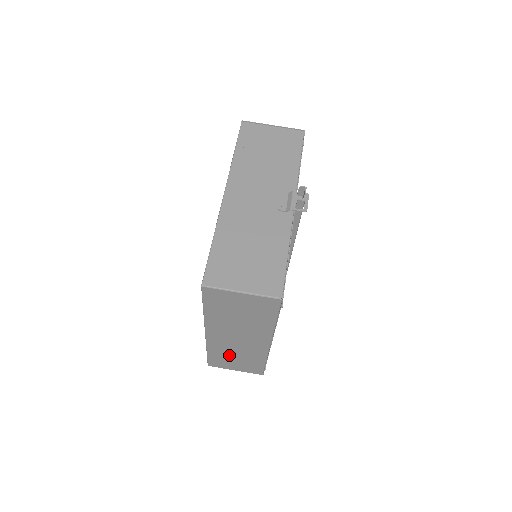
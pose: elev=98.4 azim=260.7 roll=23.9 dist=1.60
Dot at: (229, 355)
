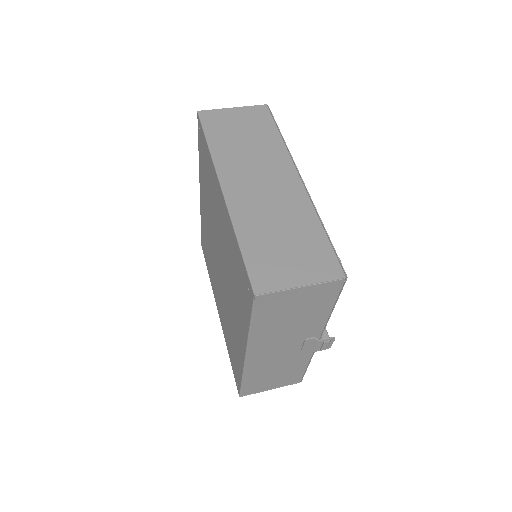
Dot at: (270, 233)
